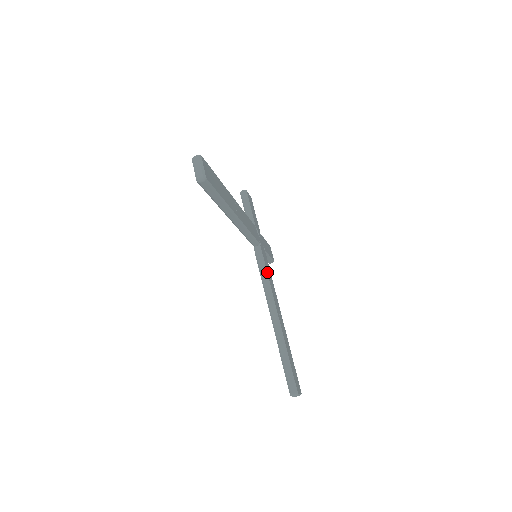
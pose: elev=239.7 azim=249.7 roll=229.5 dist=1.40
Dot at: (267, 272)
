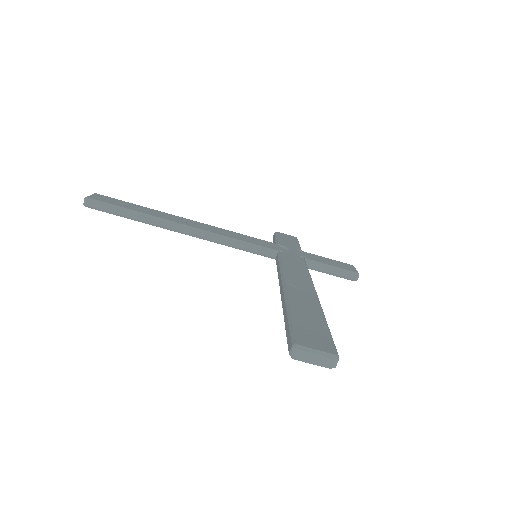
Dot at: (283, 264)
